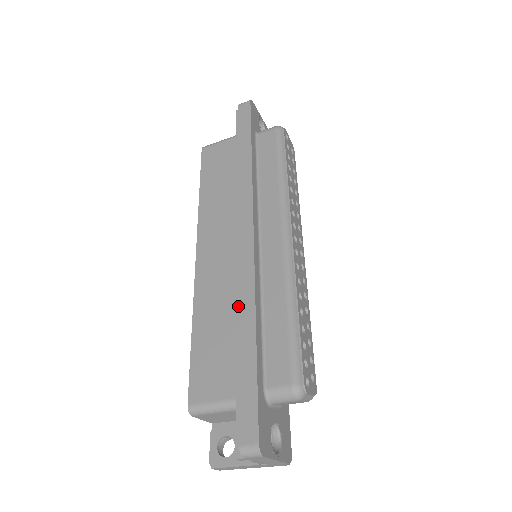
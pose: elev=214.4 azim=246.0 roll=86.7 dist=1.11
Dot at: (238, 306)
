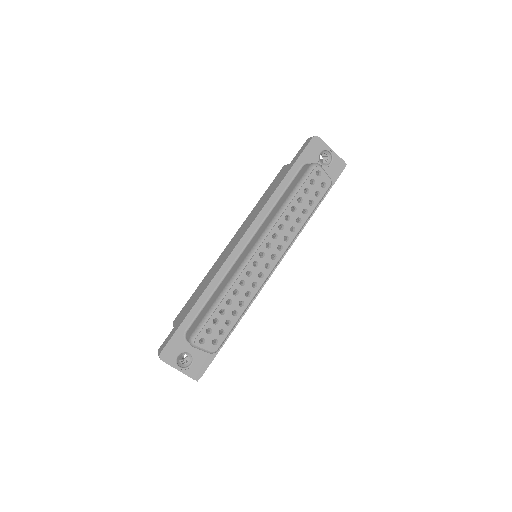
Dot at: occluded
